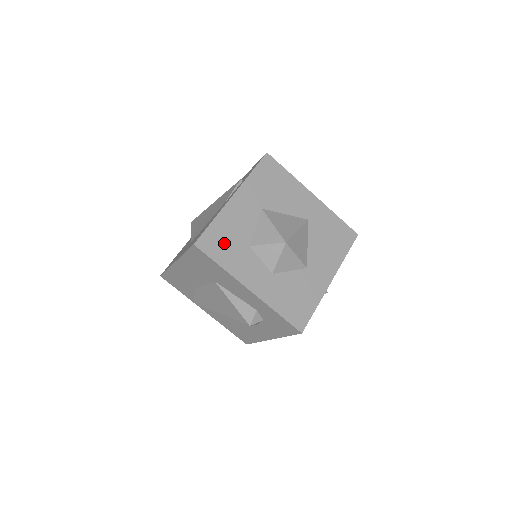
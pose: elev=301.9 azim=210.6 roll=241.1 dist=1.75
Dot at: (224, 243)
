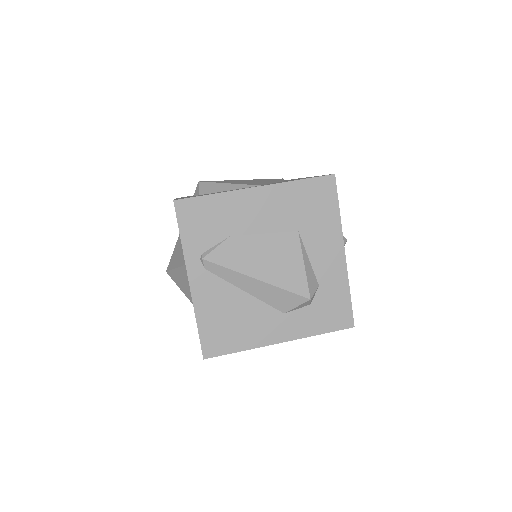
Dot at: occluded
